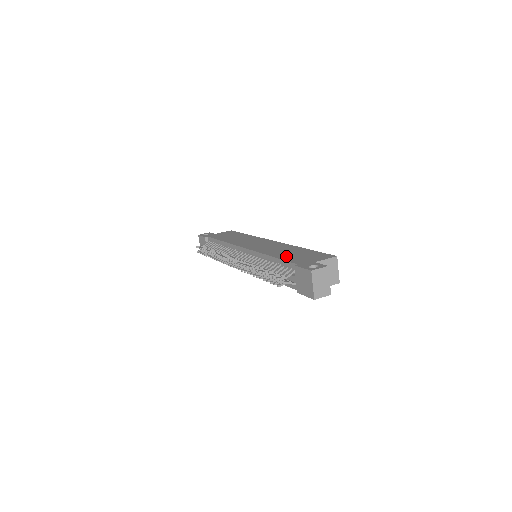
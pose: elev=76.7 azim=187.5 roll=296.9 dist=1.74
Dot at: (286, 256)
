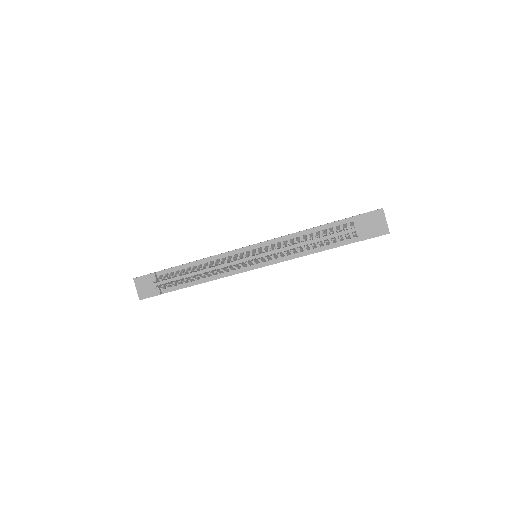
Dot at: occluded
